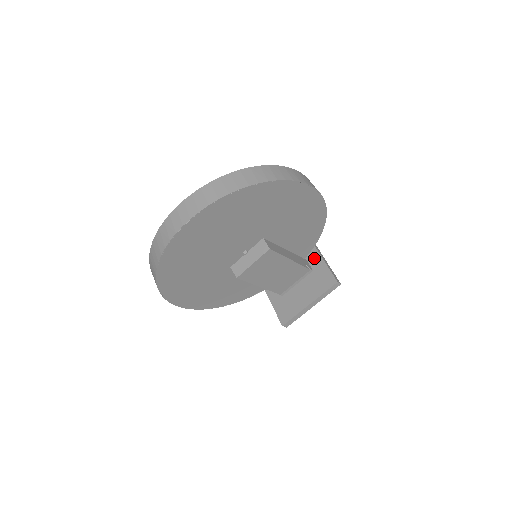
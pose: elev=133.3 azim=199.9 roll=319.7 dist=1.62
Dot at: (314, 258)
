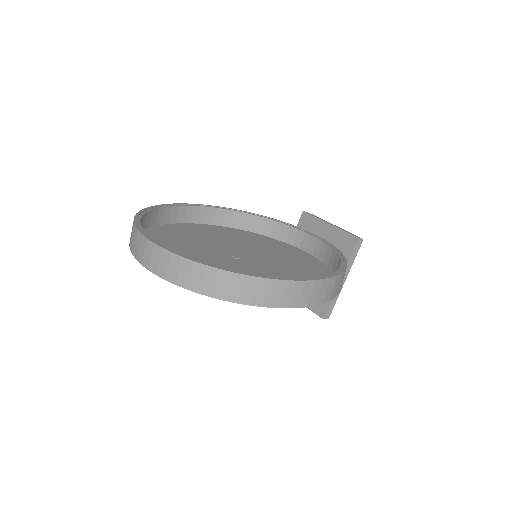
Dot at: occluded
